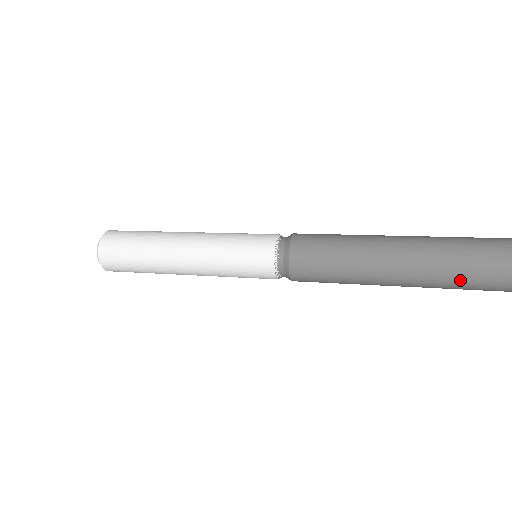
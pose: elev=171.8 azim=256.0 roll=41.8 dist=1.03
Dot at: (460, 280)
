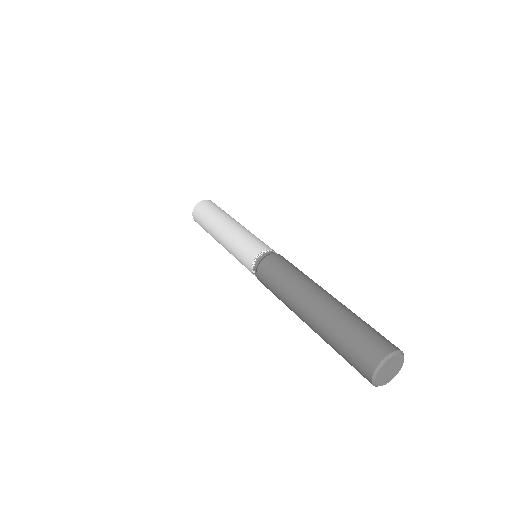
Dot at: occluded
